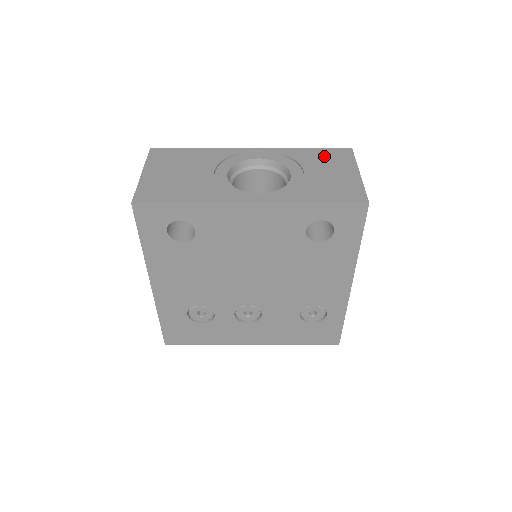
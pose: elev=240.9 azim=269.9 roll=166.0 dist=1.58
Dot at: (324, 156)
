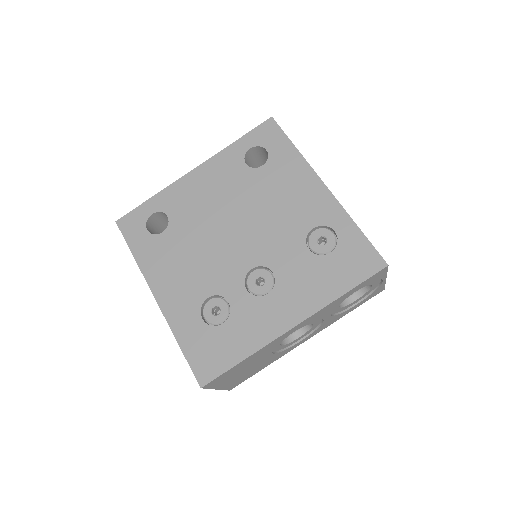
Dot at: occluded
